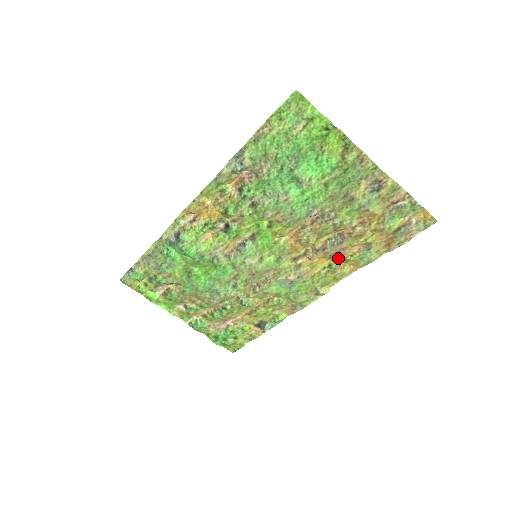
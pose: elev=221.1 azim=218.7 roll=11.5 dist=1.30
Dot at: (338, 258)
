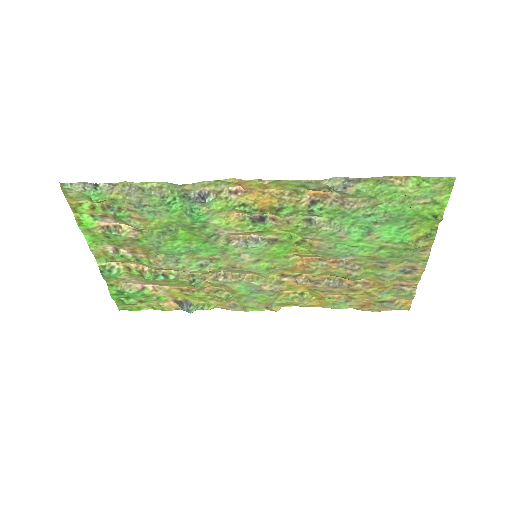
Dot at: (317, 294)
